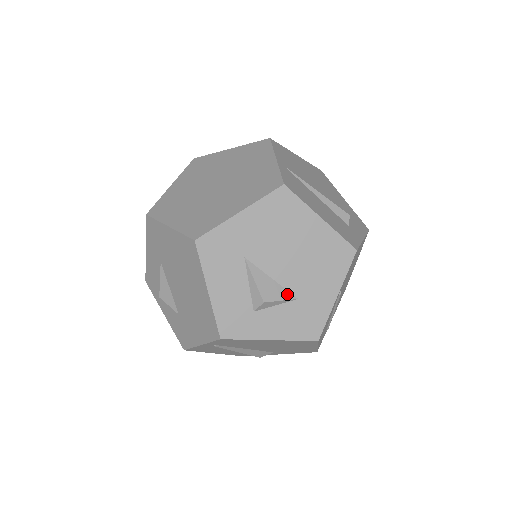
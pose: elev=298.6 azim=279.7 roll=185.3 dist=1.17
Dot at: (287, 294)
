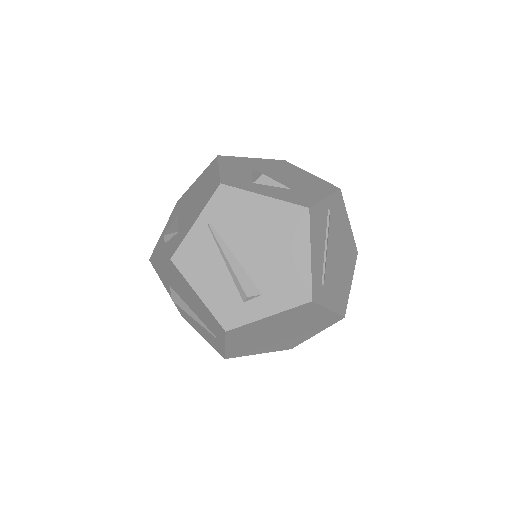
Dot at: (282, 184)
